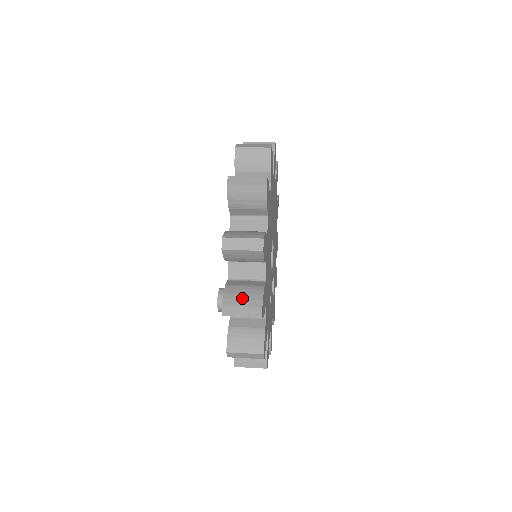
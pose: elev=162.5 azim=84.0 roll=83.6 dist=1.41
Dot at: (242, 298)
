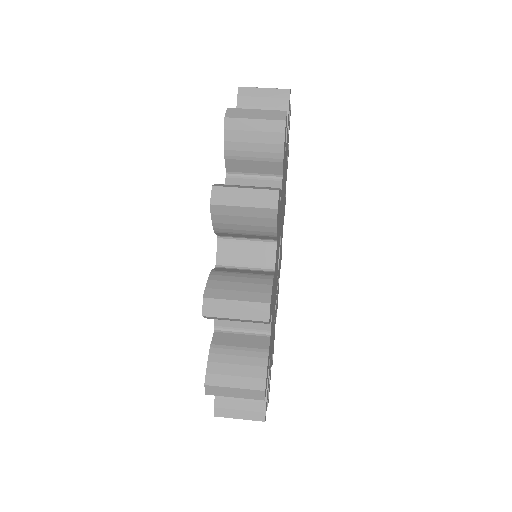
Dot at: (235, 374)
